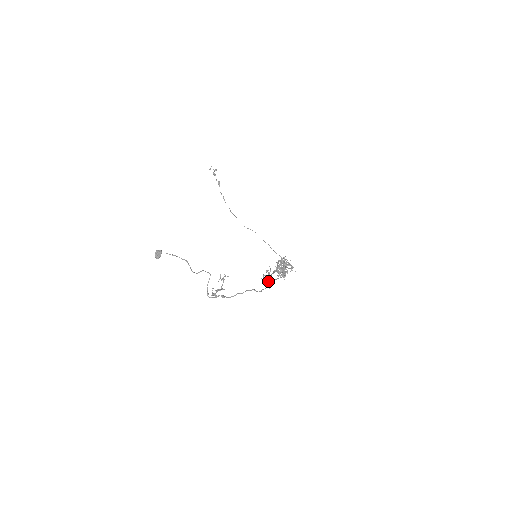
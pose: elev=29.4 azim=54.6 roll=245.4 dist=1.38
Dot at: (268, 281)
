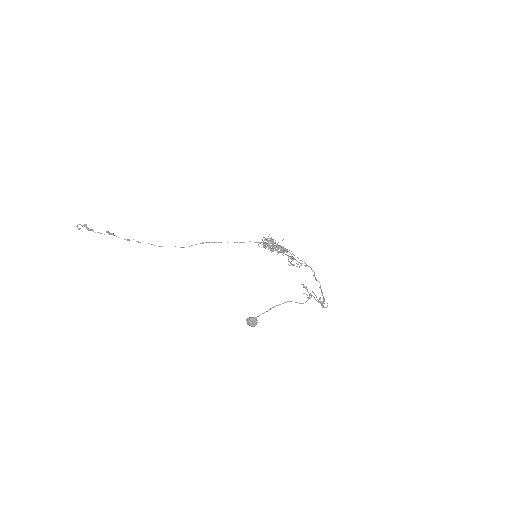
Dot at: occluded
